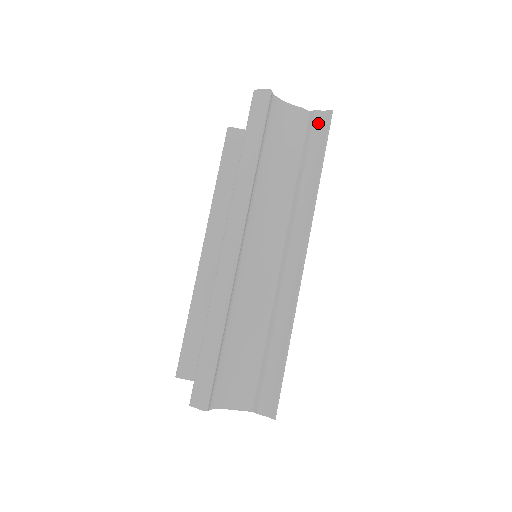
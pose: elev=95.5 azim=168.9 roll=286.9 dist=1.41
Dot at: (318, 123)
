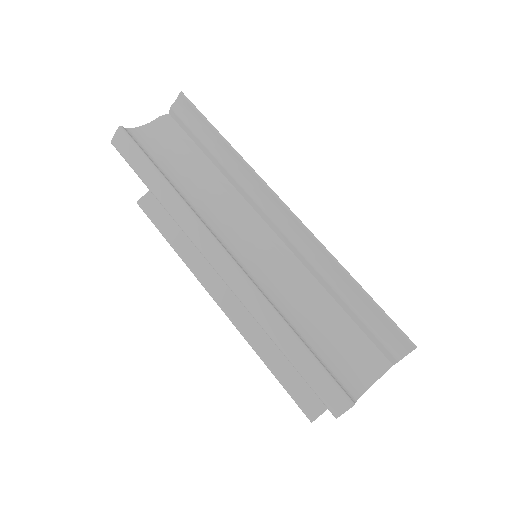
Dot at: (182, 112)
